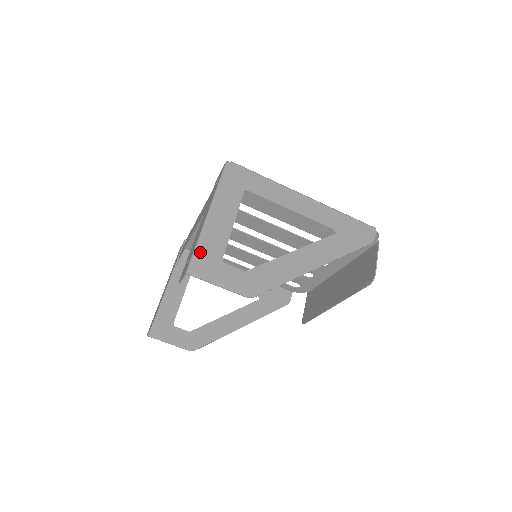
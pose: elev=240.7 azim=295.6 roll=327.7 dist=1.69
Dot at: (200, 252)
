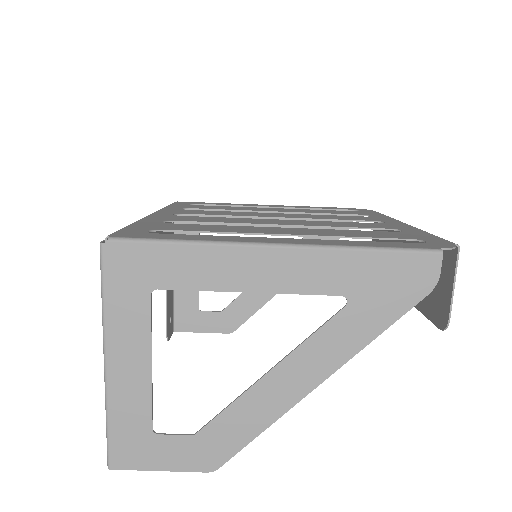
Dot at: (115, 432)
